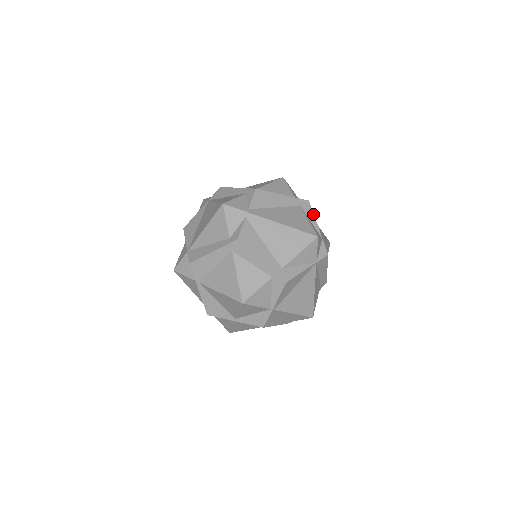
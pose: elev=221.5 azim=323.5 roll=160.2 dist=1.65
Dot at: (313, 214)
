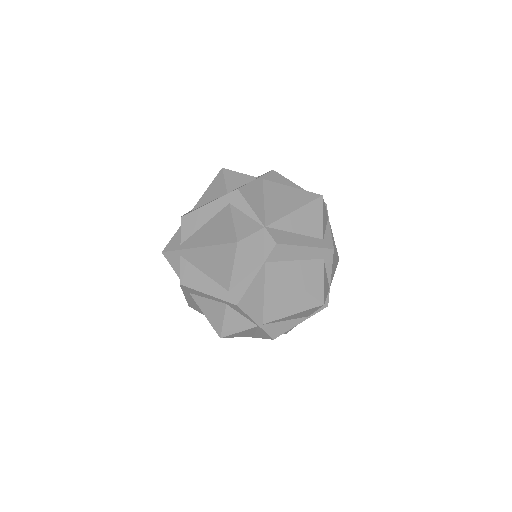
Dot at: (246, 203)
